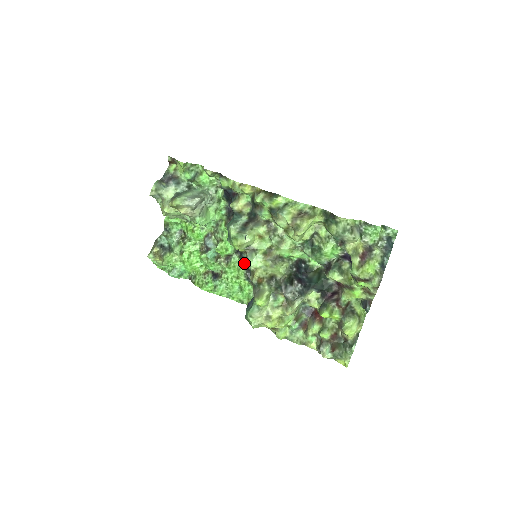
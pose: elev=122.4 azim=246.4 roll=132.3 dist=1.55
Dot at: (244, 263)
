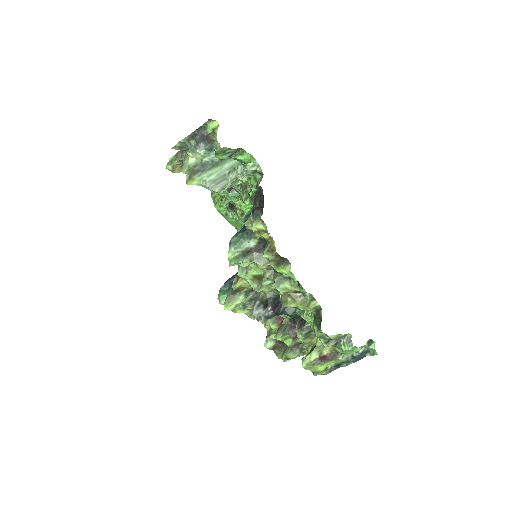
Dot at: occluded
